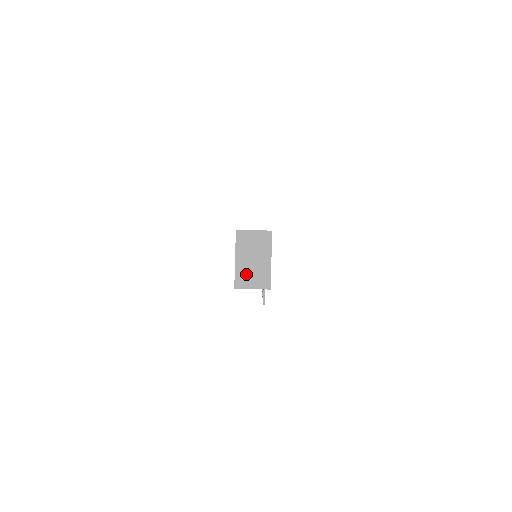
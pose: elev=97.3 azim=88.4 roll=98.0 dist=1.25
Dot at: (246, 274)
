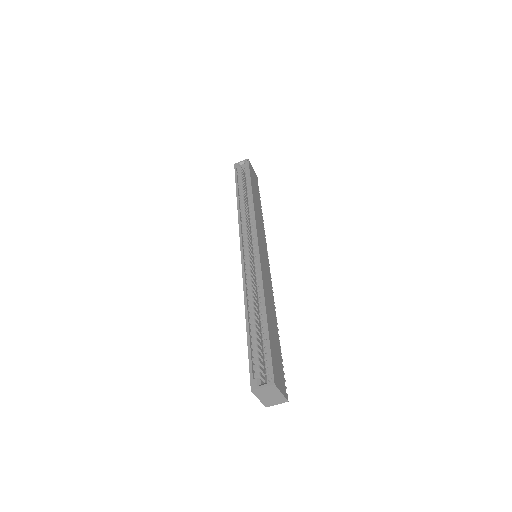
Dot at: (269, 402)
